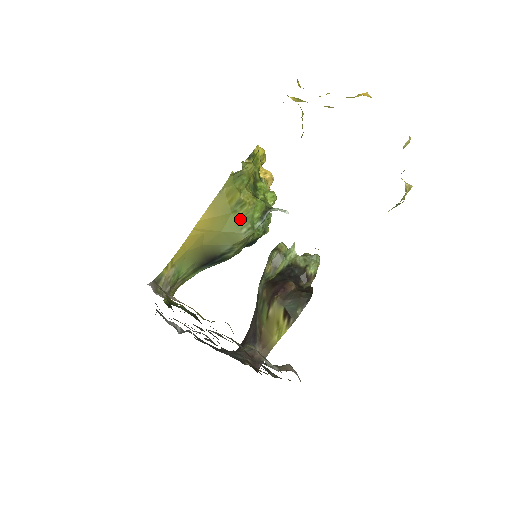
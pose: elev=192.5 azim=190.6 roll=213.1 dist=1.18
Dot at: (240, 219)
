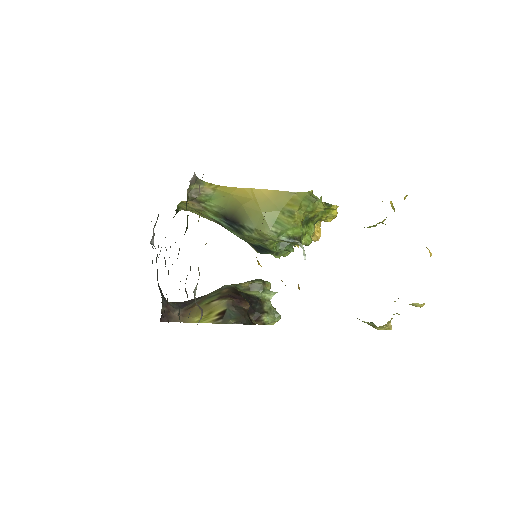
Dot at: (280, 220)
